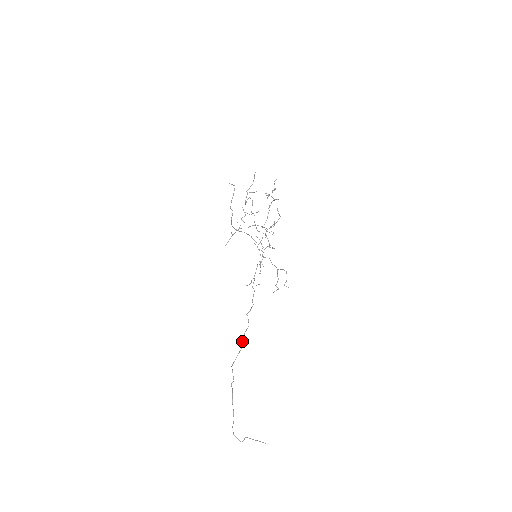
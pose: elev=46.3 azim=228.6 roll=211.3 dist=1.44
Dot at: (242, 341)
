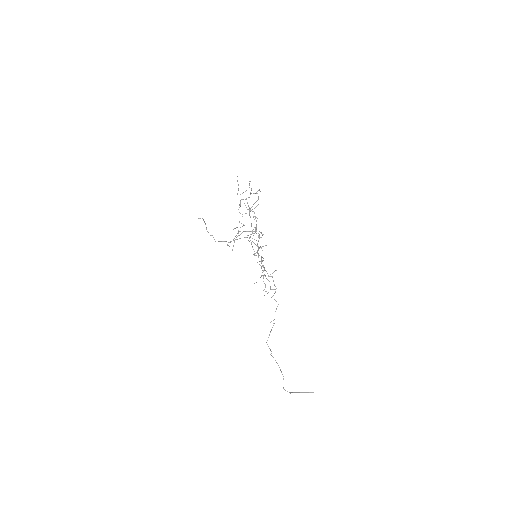
Dot at: occluded
